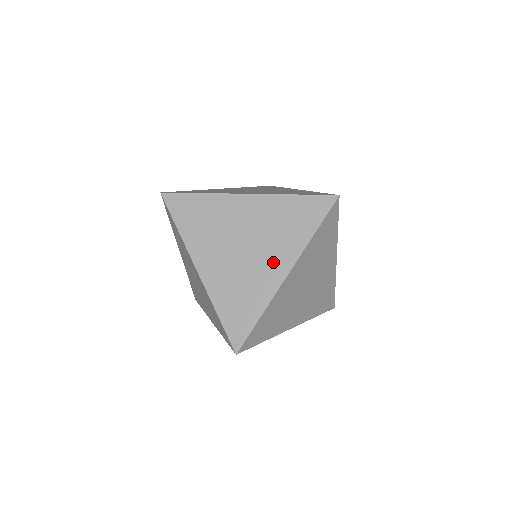
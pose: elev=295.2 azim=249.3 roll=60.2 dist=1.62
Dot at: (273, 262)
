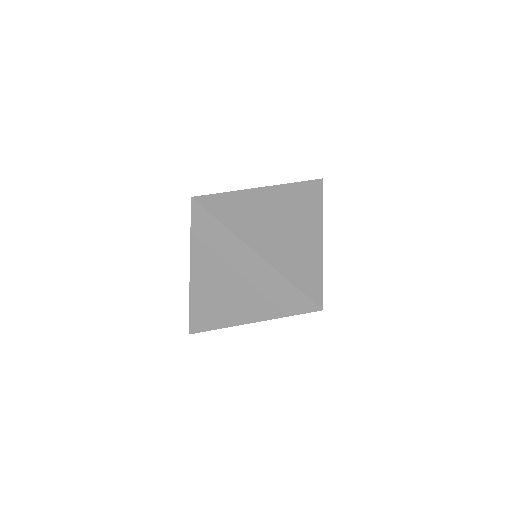
Dot at: (245, 309)
